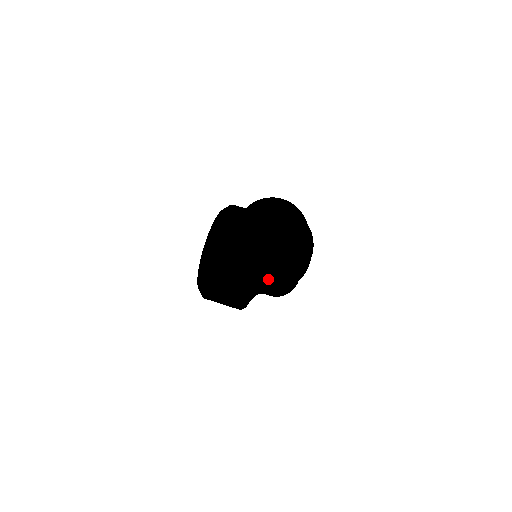
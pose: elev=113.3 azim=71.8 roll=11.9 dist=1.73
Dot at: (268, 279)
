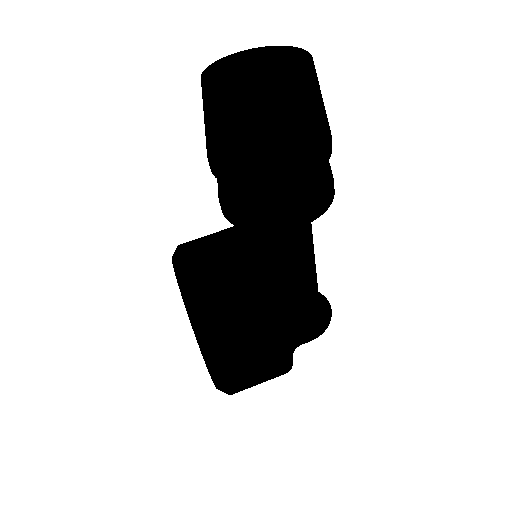
Dot at: (298, 143)
